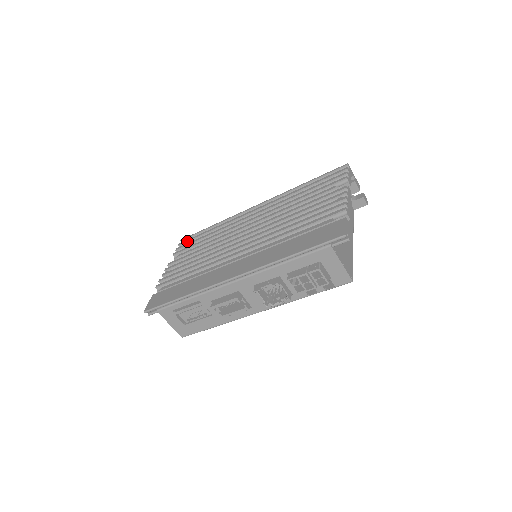
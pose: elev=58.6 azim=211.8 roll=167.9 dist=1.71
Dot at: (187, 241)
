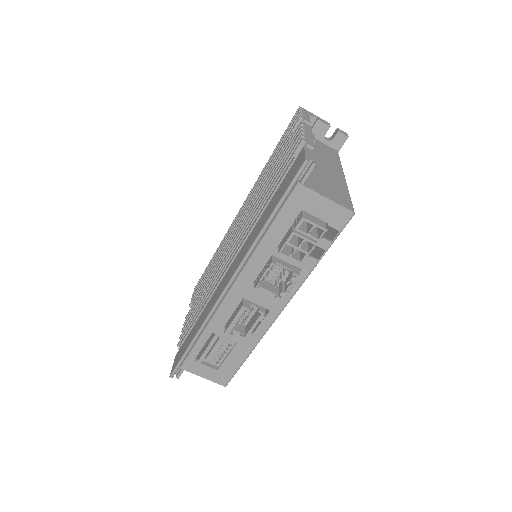
Dot at: (197, 286)
